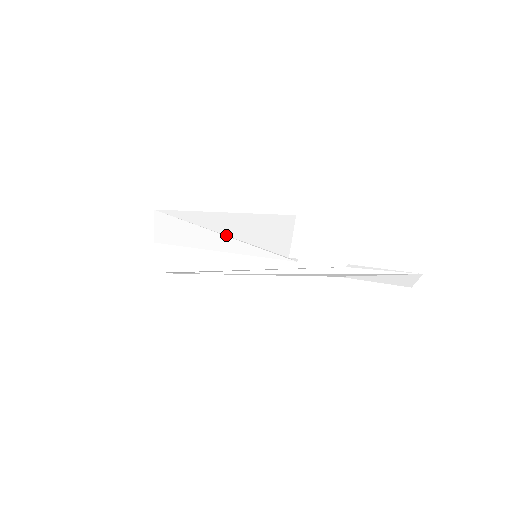
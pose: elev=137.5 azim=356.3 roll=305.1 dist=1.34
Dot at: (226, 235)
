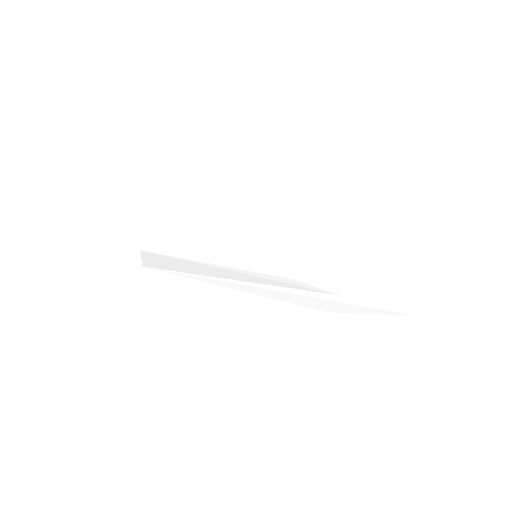
Dot at: (234, 218)
